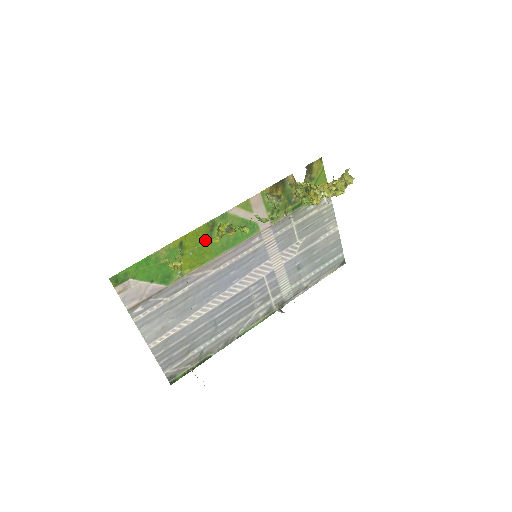
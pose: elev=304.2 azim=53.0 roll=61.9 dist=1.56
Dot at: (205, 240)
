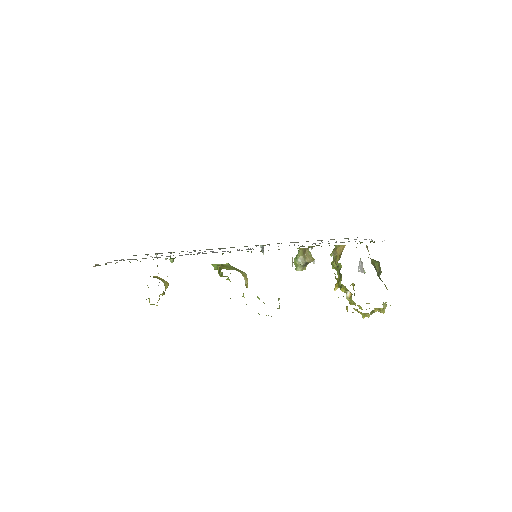
Dot at: occluded
